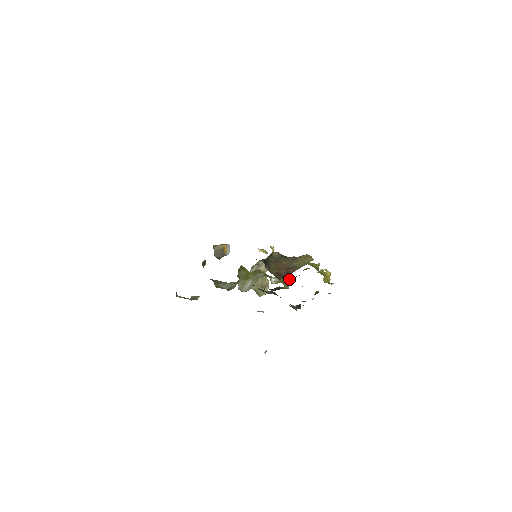
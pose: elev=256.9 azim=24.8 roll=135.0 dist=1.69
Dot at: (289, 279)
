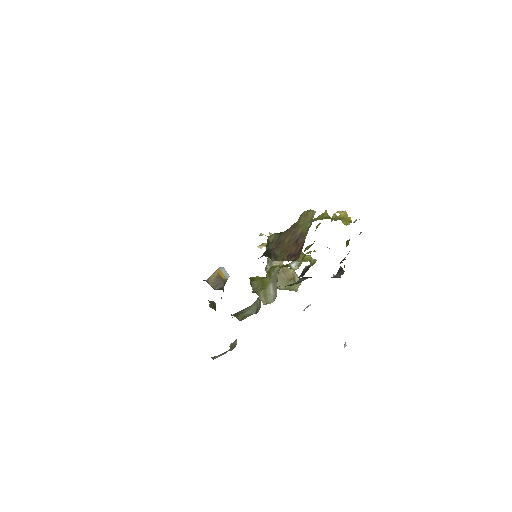
Dot at: (309, 252)
